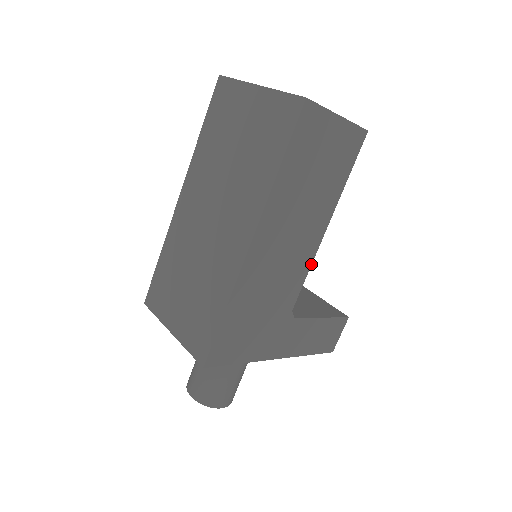
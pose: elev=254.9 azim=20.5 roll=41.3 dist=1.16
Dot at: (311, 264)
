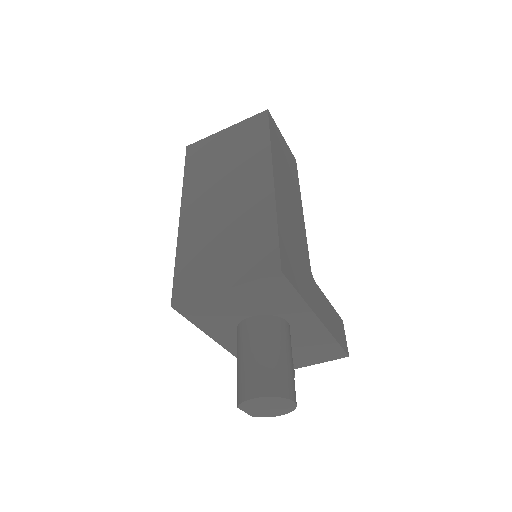
Dot at: occluded
